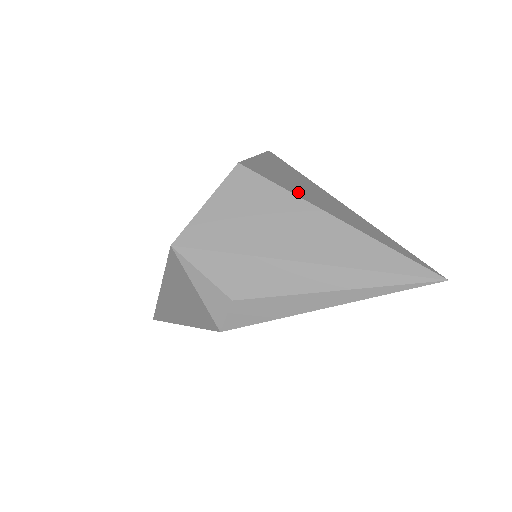
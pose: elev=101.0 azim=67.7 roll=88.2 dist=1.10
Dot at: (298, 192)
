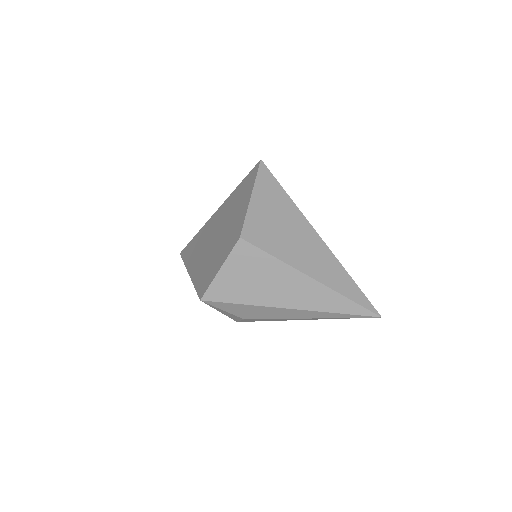
Dot at: (286, 253)
